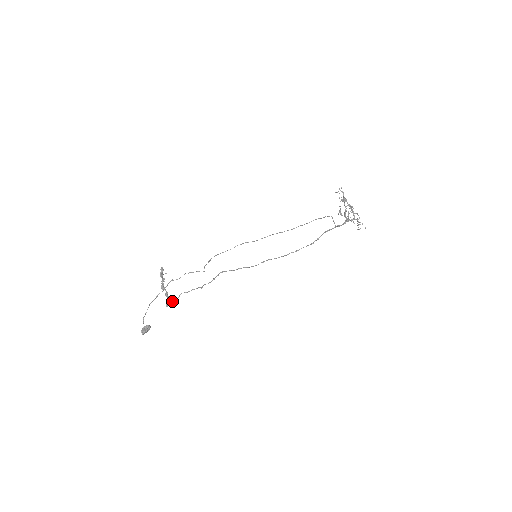
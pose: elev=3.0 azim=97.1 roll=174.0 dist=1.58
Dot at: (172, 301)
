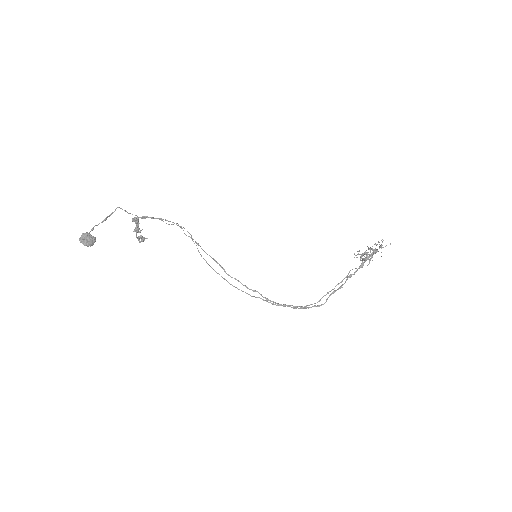
Dot at: (142, 217)
